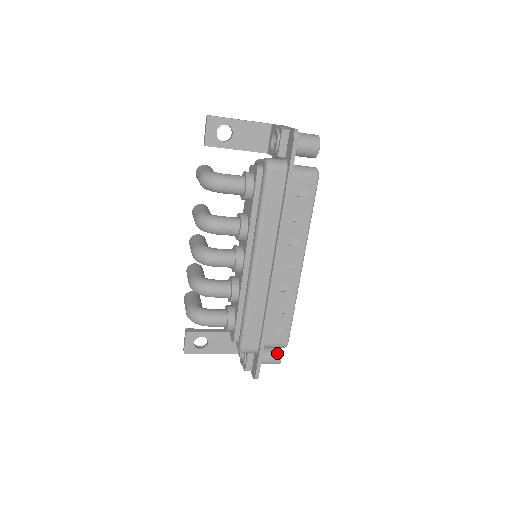
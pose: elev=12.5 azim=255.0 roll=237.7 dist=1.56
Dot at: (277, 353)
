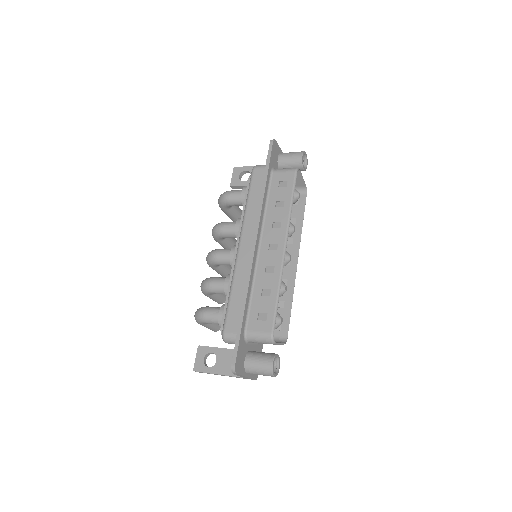
Dot at: (269, 356)
